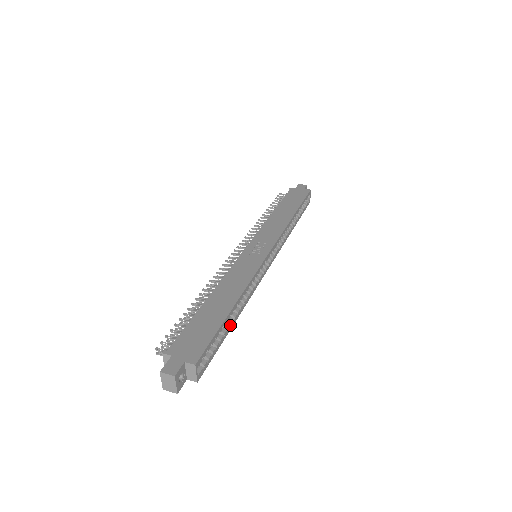
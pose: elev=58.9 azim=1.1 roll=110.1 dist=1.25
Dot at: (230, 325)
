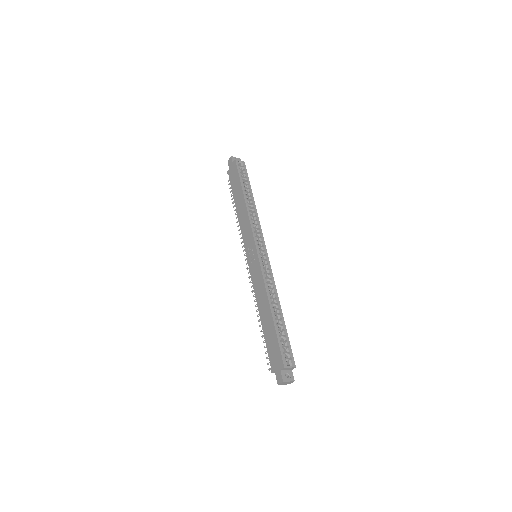
Dot at: (281, 320)
